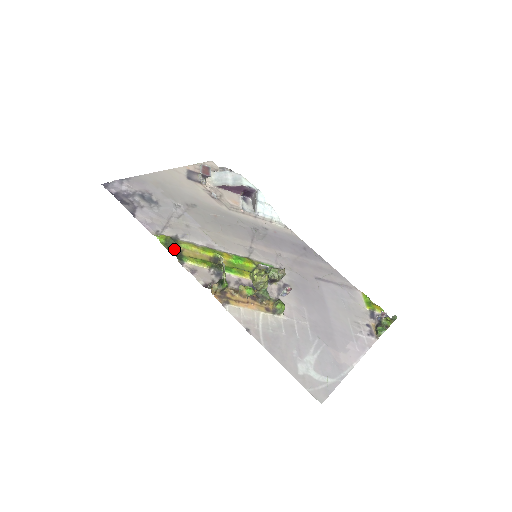
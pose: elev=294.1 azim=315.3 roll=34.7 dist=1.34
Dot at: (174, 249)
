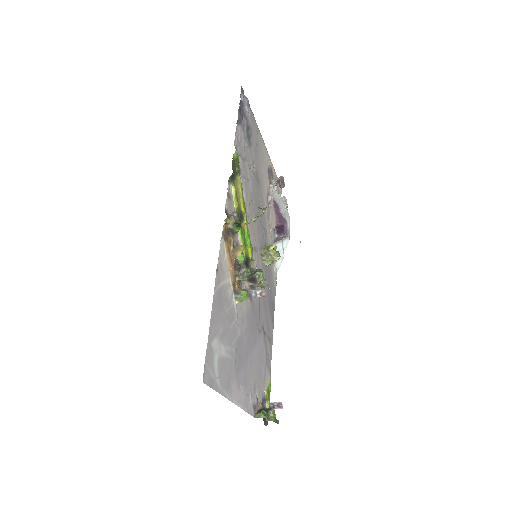
Dot at: (234, 170)
